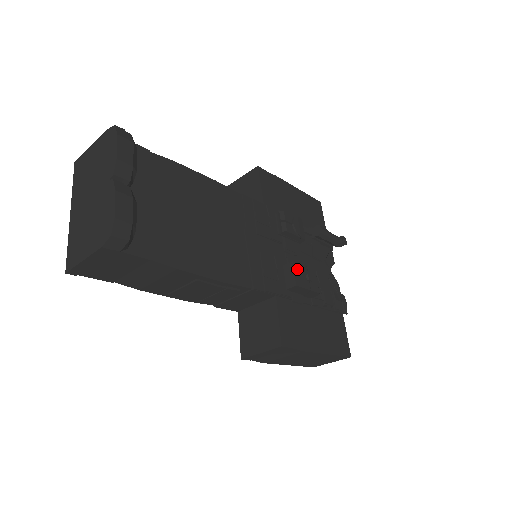
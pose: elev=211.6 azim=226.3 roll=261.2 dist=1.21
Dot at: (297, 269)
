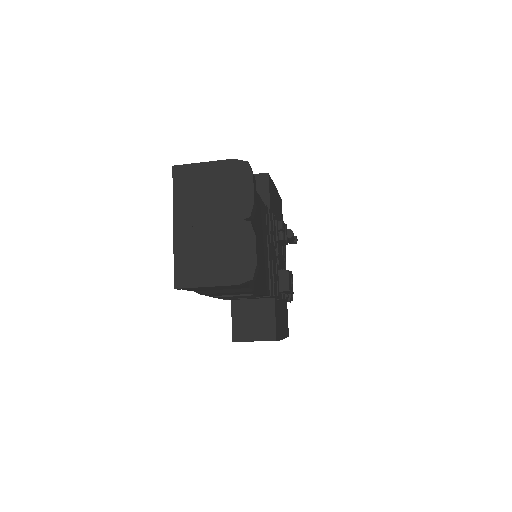
Dot at: (289, 276)
